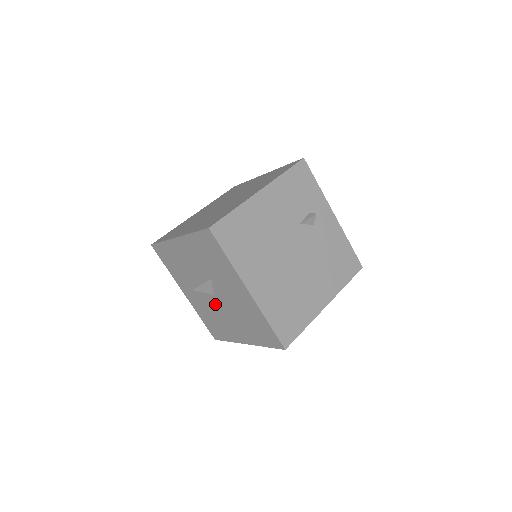
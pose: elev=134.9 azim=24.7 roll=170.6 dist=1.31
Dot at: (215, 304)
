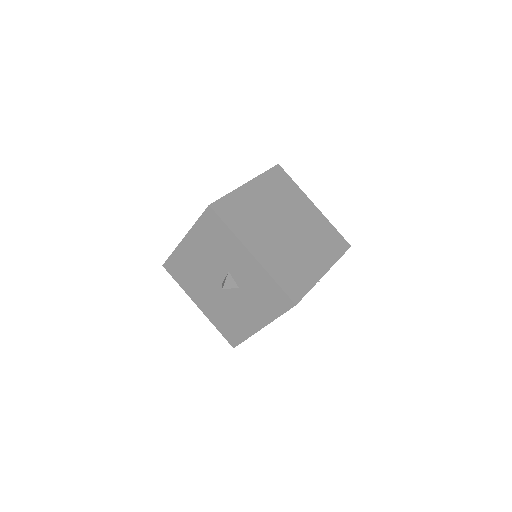
Dot at: (211, 282)
